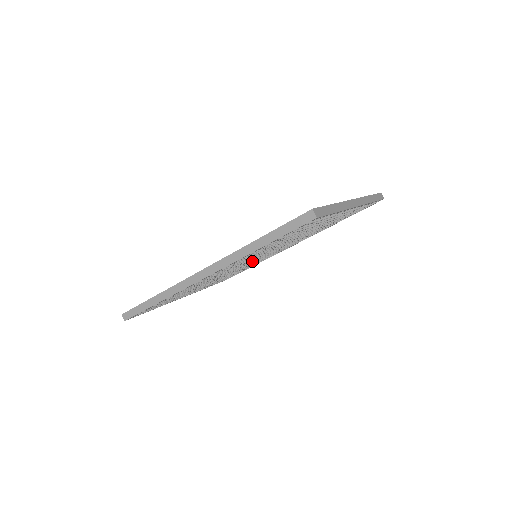
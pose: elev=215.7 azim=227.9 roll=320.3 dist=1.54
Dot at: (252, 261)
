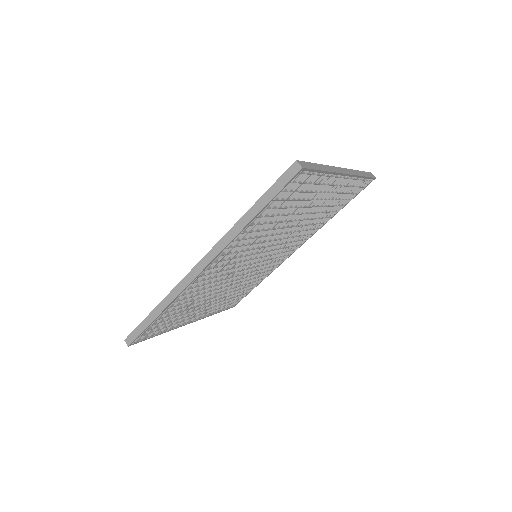
Dot at: (253, 263)
